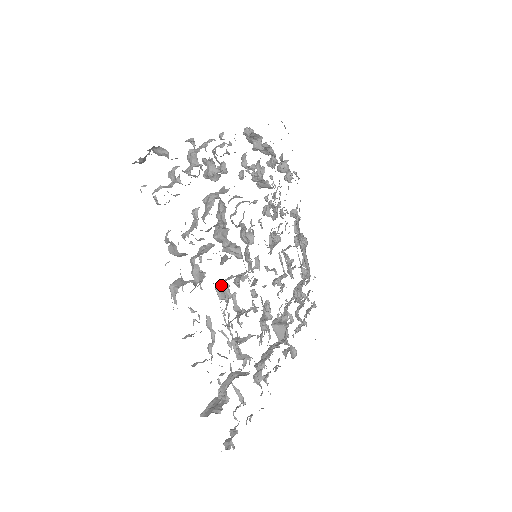
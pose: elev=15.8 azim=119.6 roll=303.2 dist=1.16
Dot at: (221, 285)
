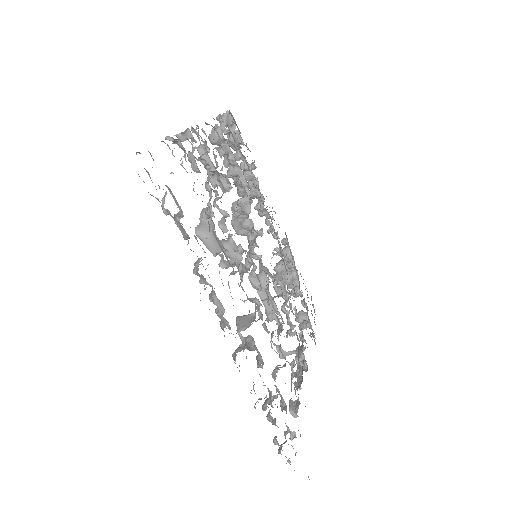
Dot at: occluded
